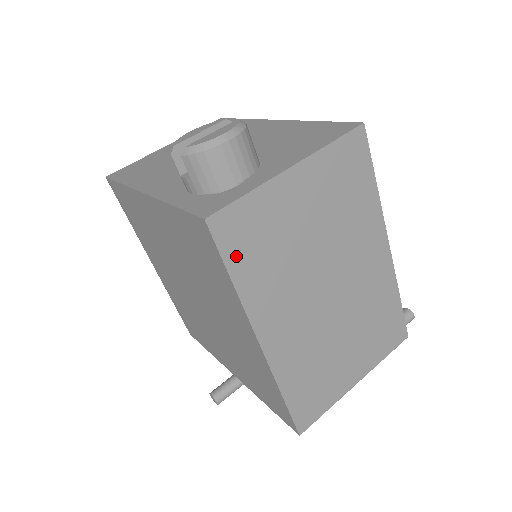
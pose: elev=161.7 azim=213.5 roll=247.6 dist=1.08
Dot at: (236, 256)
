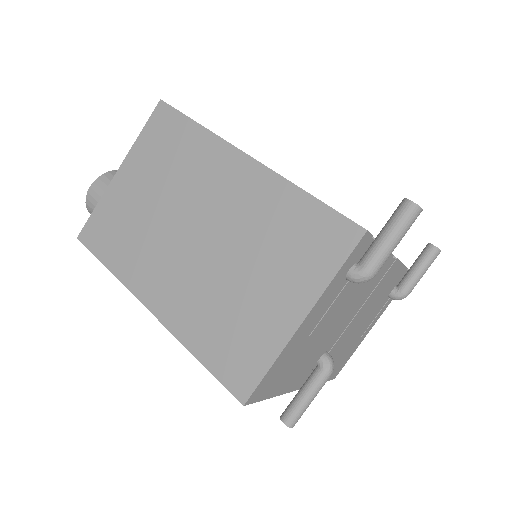
Dot at: (104, 249)
